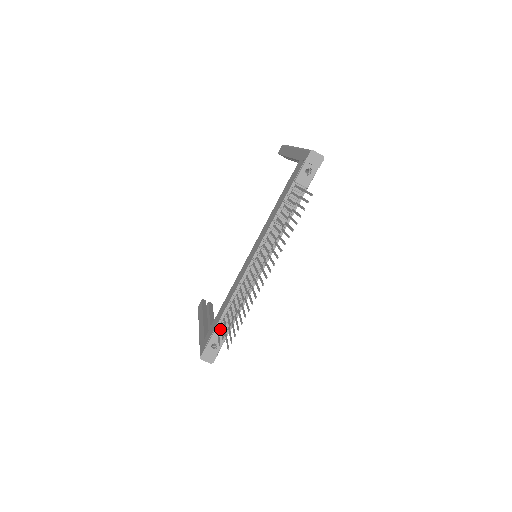
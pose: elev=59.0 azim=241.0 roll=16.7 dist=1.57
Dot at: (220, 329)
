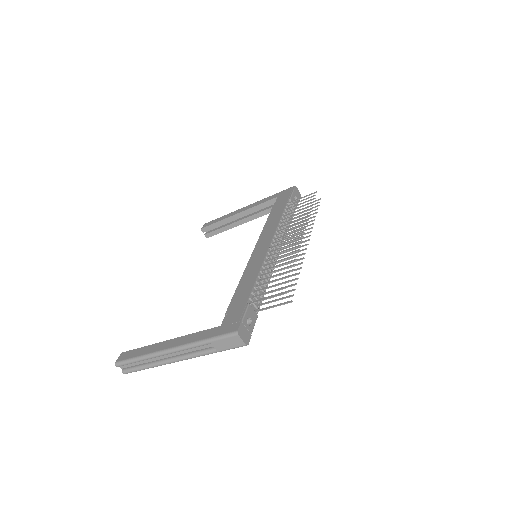
Dot at: (251, 304)
